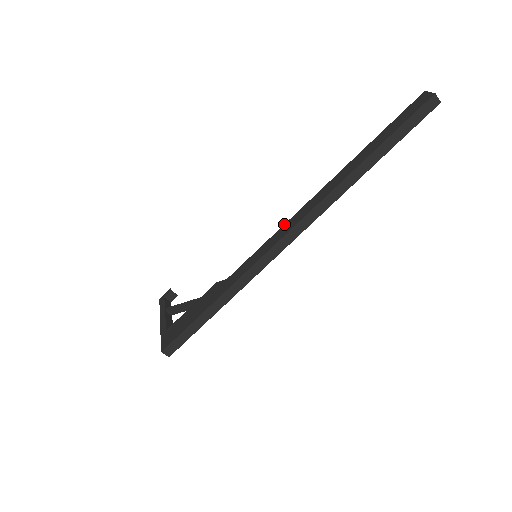
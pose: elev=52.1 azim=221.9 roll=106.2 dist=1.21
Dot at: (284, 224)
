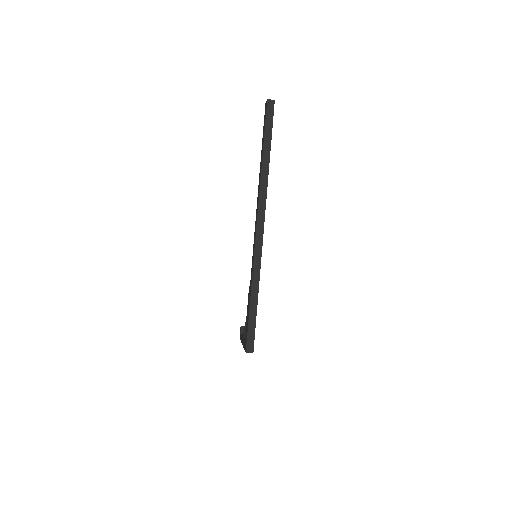
Dot at: (255, 226)
